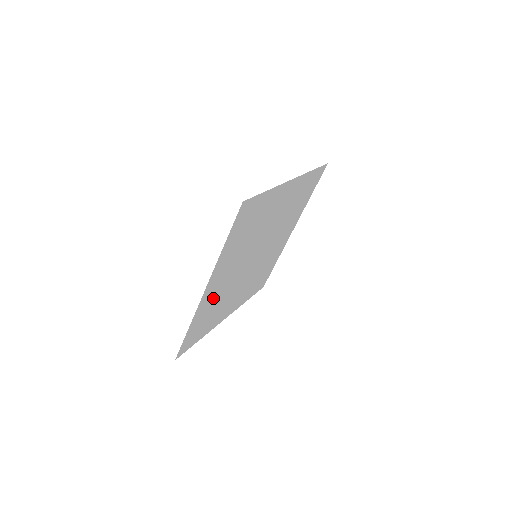
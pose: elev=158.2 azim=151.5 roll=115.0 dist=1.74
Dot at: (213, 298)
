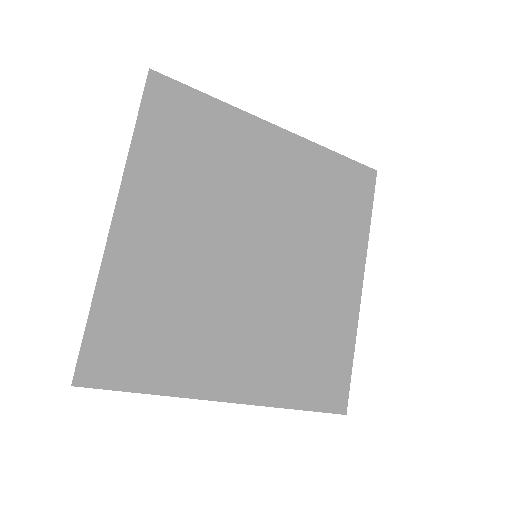
Dot at: (152, 270)
